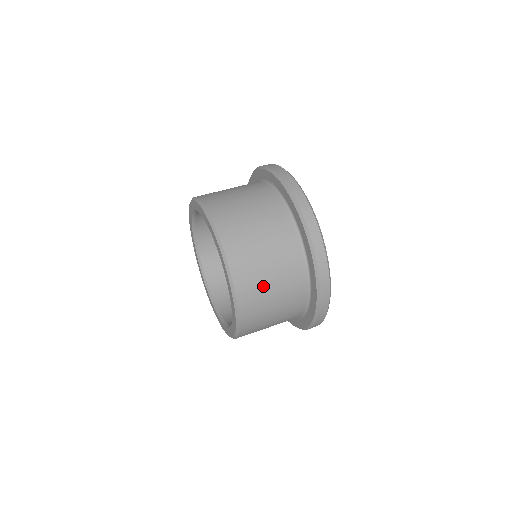
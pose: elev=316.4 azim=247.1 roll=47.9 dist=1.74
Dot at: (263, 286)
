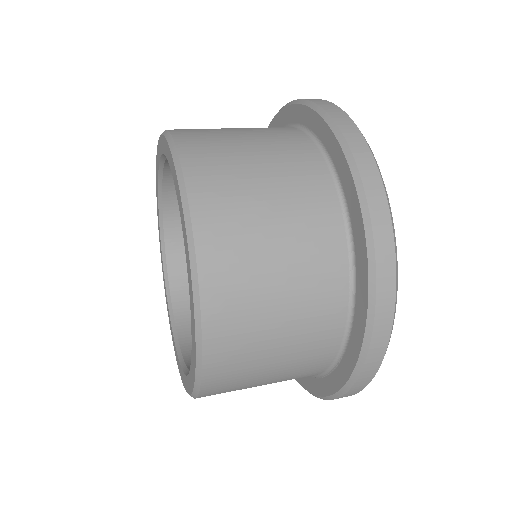
Dot at: (241, 174)
